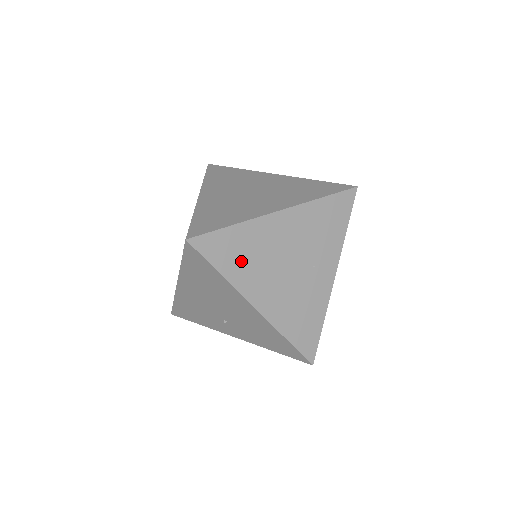
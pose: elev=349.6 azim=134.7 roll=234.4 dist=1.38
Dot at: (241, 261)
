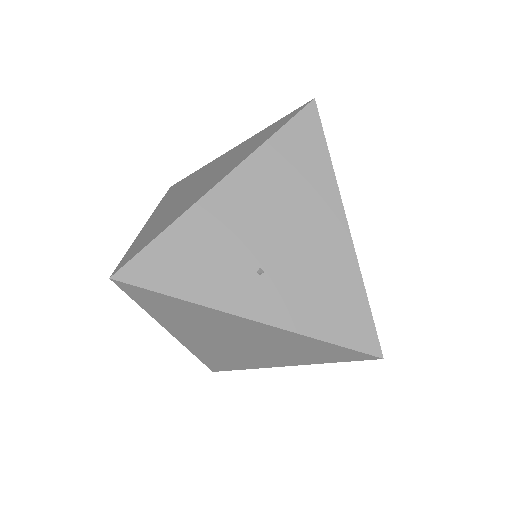
Dot at: occluded
